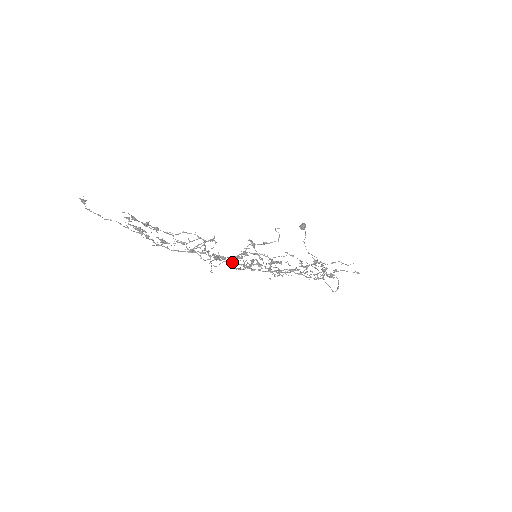
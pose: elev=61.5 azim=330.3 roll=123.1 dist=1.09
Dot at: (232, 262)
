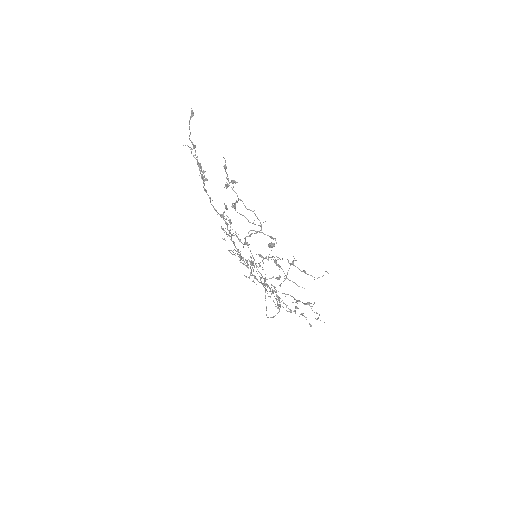
Dot at: occluded
